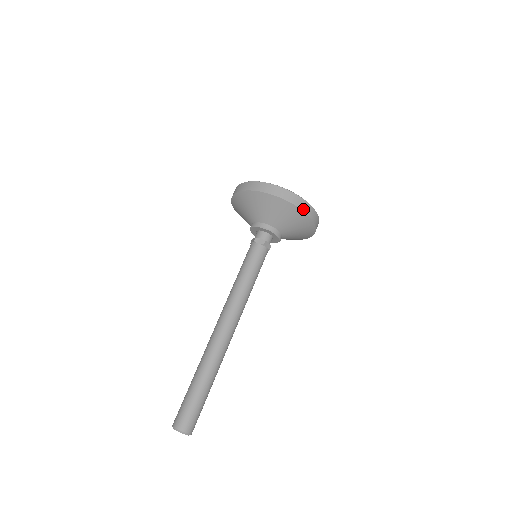
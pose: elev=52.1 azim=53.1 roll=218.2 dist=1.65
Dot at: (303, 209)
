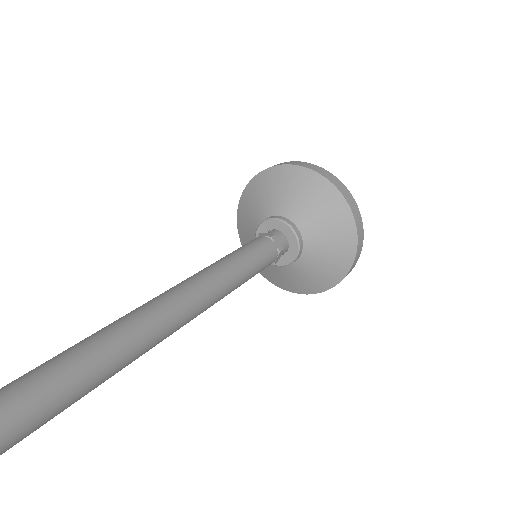
Dot at: (337, 186)
